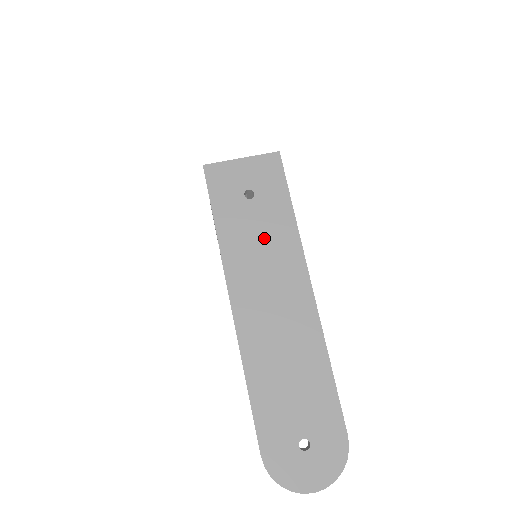
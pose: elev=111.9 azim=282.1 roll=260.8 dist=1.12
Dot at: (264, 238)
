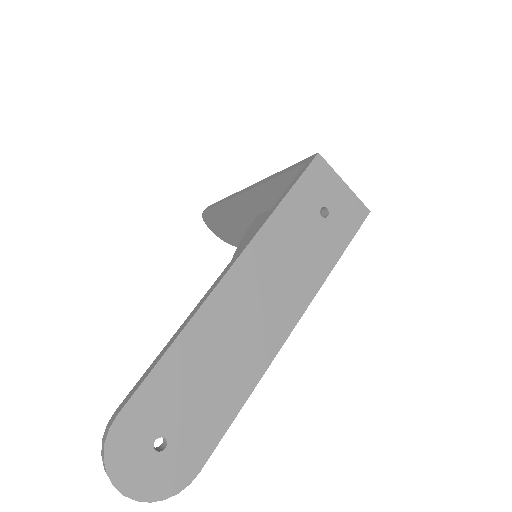
Dot at: (301, 254)
